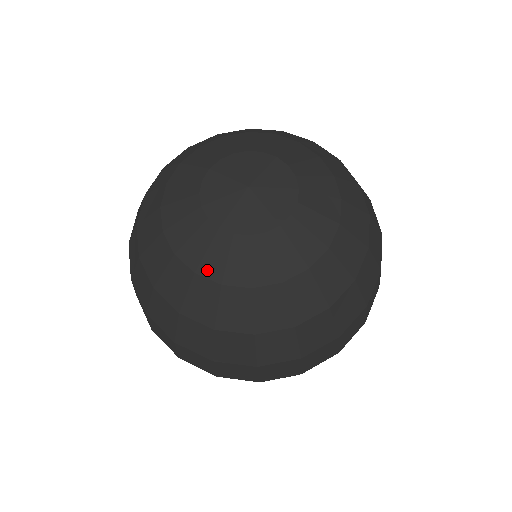
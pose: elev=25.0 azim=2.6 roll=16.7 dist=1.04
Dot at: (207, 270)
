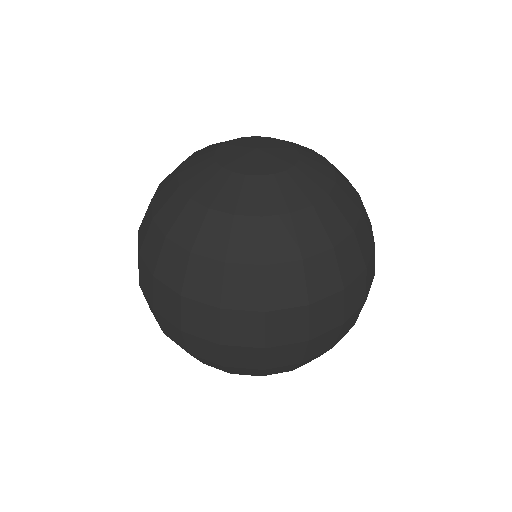
Dot at: (221, 205)
